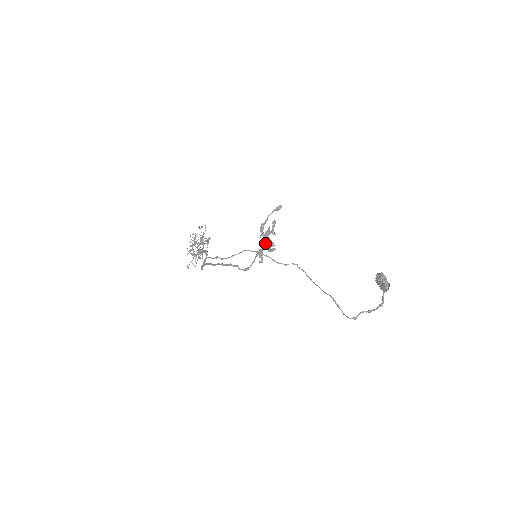
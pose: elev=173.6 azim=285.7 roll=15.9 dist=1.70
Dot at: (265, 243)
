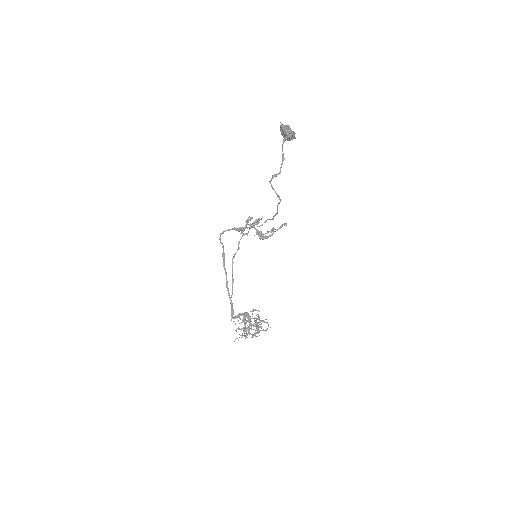
Dot at: (248, 224)
